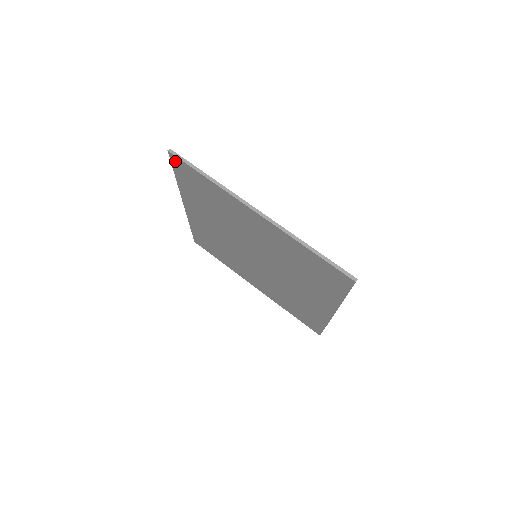
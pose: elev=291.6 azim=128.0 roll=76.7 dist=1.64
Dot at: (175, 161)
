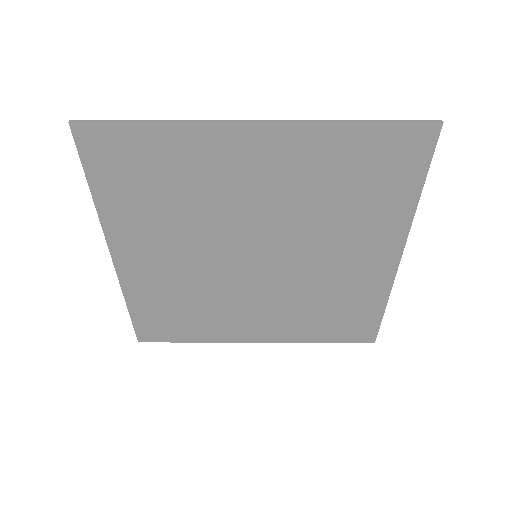
Dot at: (86, 139)
